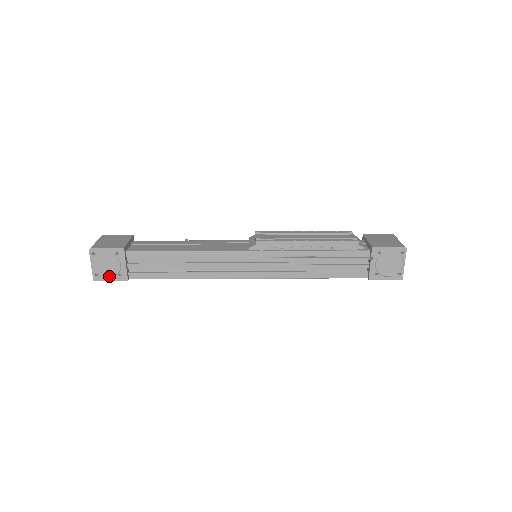
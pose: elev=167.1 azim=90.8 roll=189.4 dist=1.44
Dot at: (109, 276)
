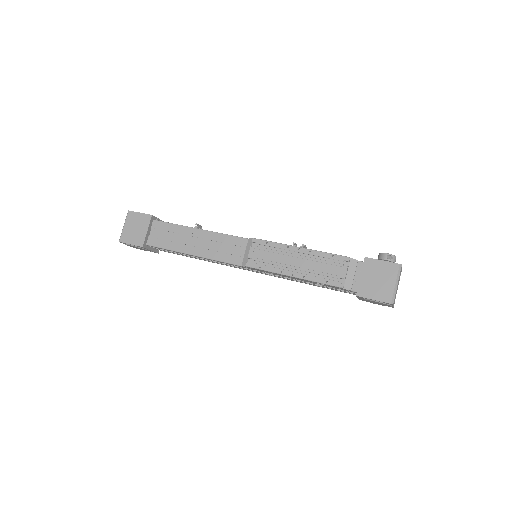
Dot at: occluded
